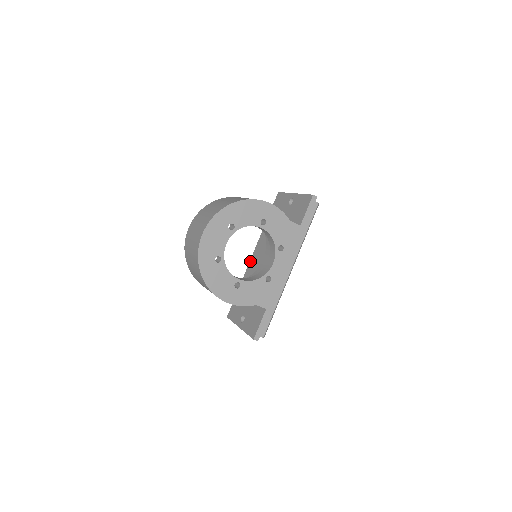
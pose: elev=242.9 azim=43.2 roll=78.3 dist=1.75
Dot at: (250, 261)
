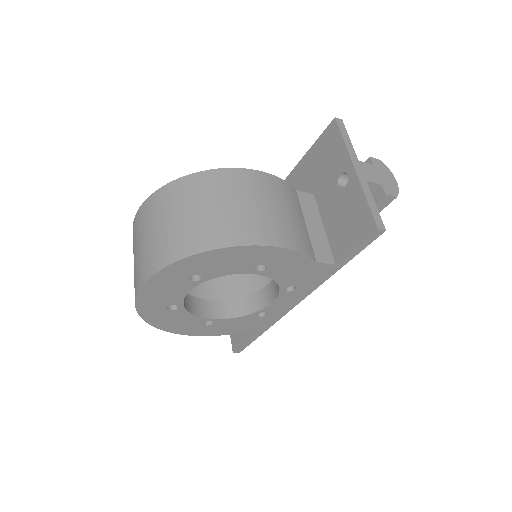
Dot at: occluded
